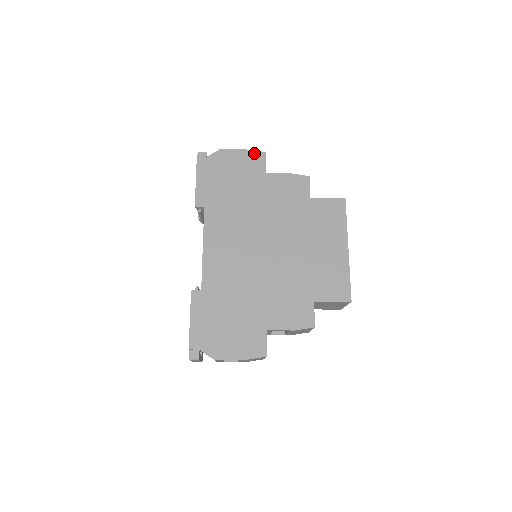
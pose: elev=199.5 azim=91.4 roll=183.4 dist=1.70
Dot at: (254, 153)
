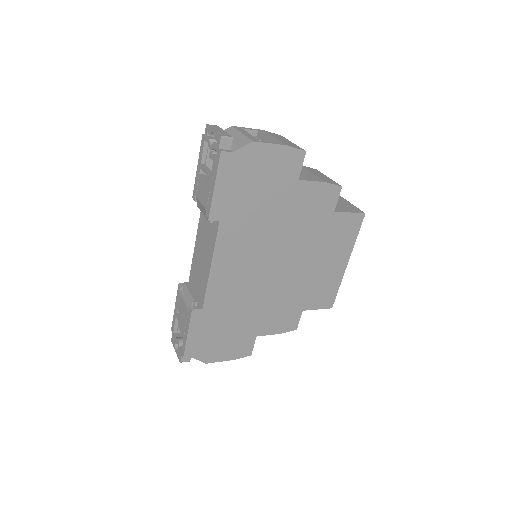
Dot at: (293, 151)
